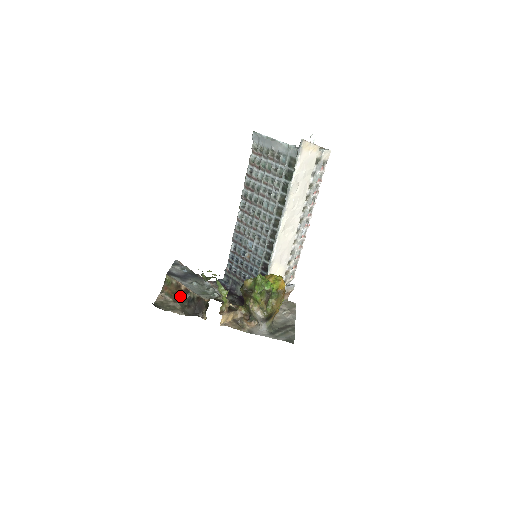
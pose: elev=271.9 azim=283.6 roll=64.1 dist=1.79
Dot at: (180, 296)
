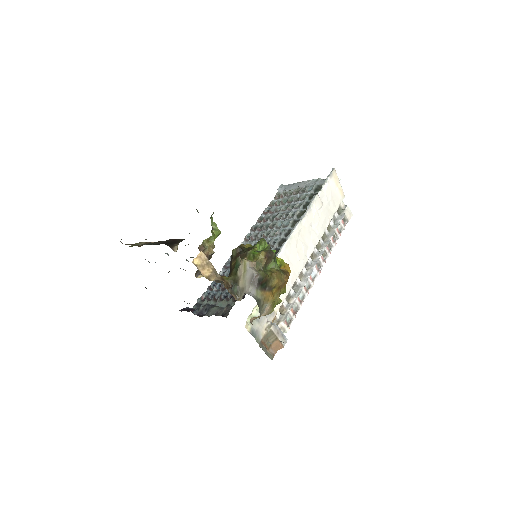
Dot at: occluded
